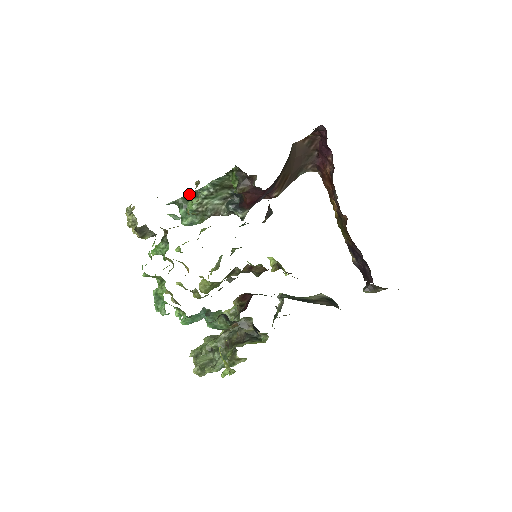
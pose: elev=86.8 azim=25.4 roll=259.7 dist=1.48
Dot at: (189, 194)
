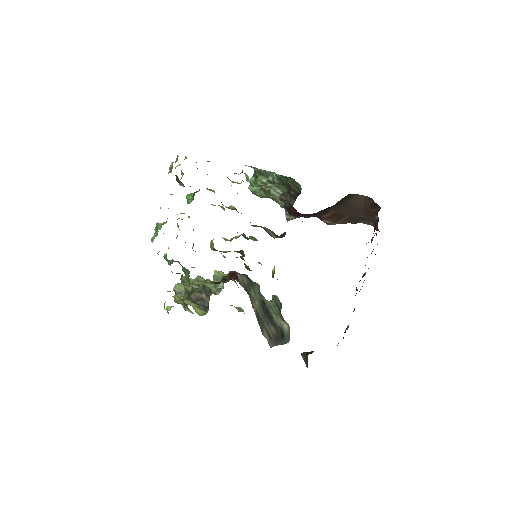
Dot at: (261, 170)
